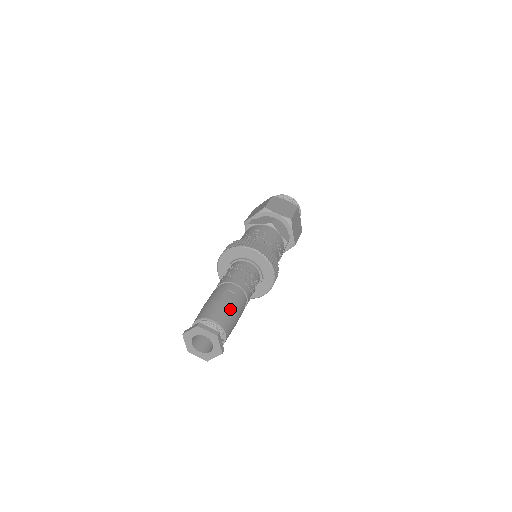
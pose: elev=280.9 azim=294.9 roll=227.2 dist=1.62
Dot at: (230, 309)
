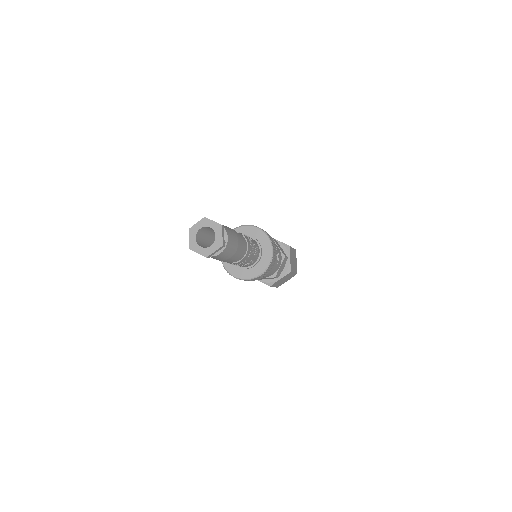
Dot at: (234, 231)
